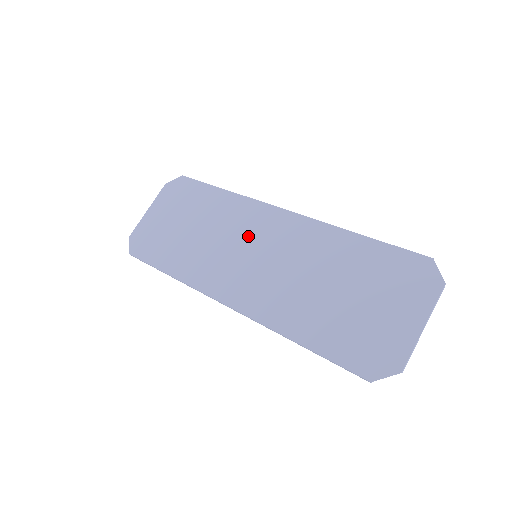
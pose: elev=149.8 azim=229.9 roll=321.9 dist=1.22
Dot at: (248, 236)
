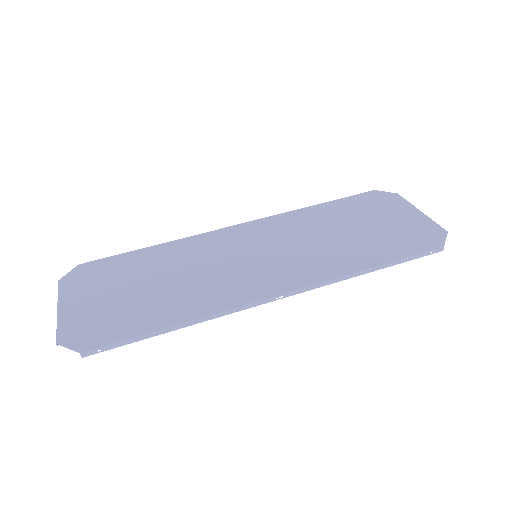
Dot at: (229, 252)
